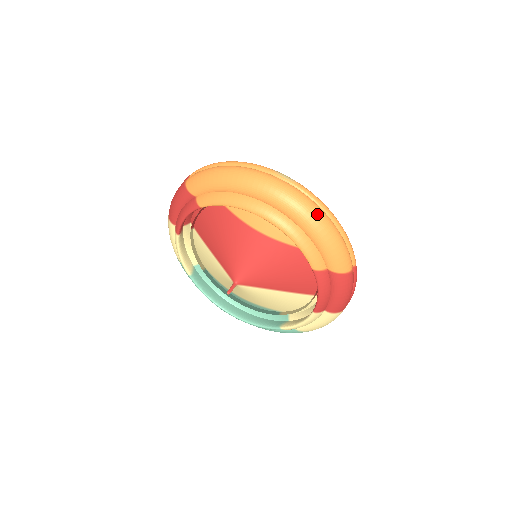
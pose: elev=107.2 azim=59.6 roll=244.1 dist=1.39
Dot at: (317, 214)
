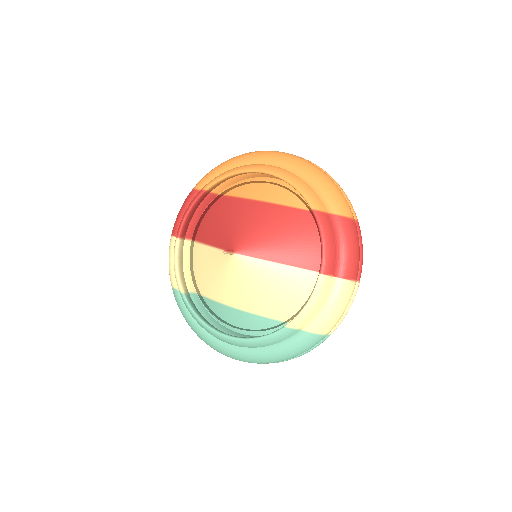
Dot at: (311, 164)
